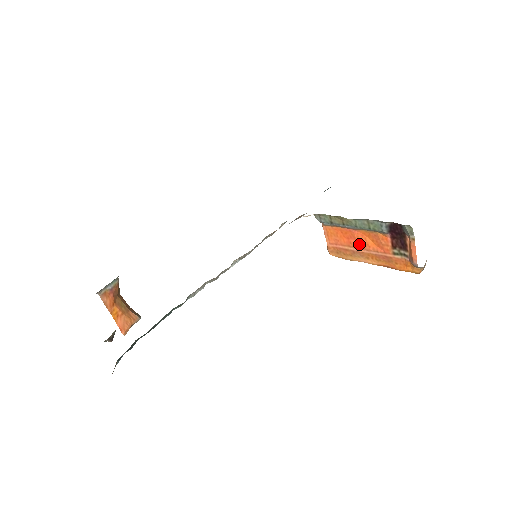
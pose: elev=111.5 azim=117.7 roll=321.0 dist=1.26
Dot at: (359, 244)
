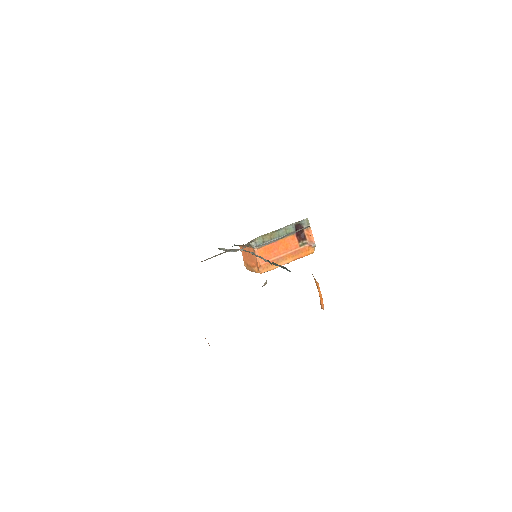
Dot at: (280, 251)
